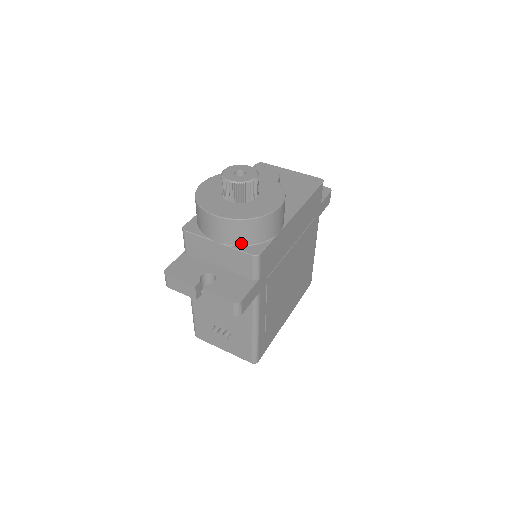
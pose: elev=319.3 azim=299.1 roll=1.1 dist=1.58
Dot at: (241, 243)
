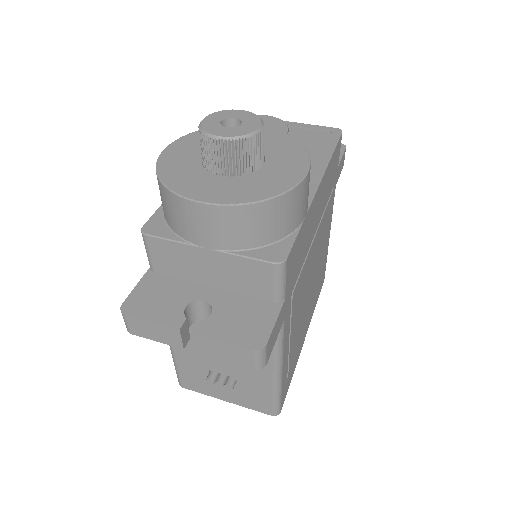
Dot at: (249, 244)
